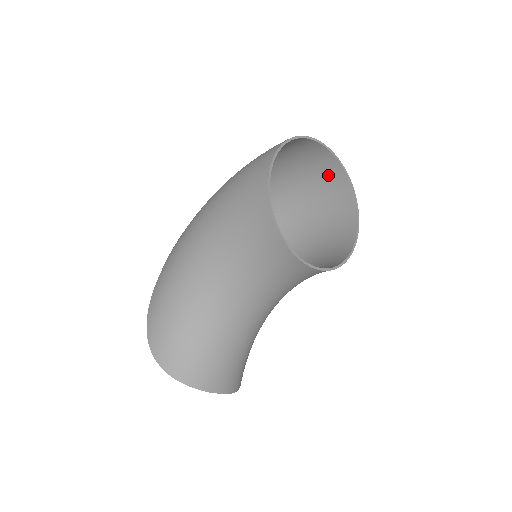
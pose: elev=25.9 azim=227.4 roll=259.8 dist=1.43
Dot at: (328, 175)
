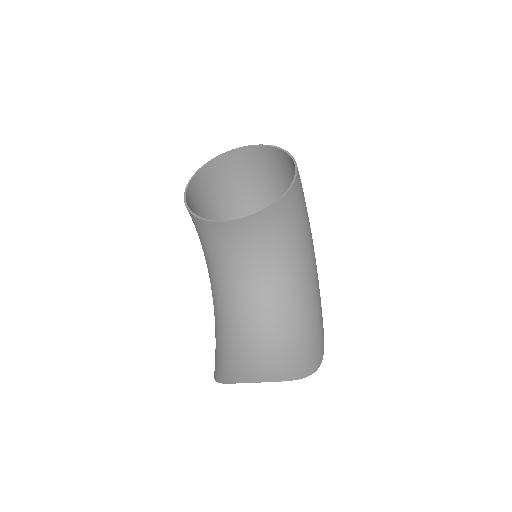
Dot at: (277, 162)
